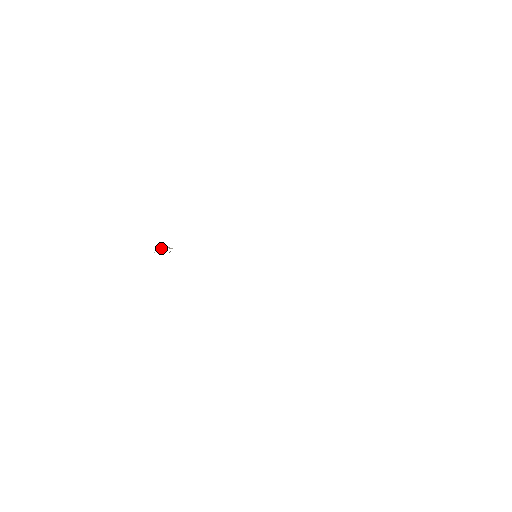
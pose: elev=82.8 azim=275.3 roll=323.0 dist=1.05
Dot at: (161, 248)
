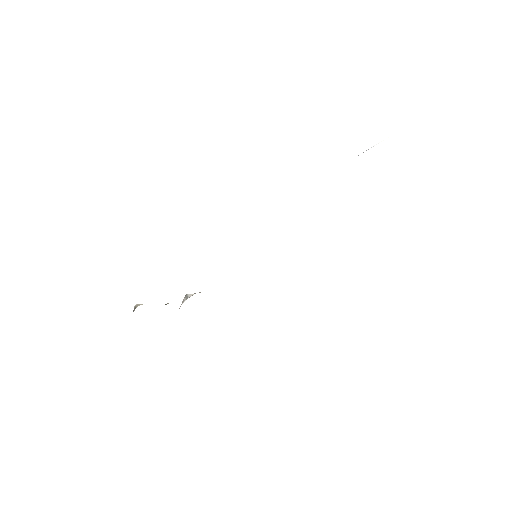
Dot at: (185, 298)
